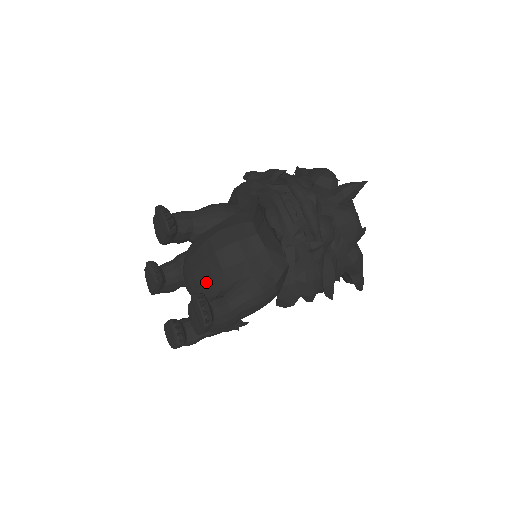
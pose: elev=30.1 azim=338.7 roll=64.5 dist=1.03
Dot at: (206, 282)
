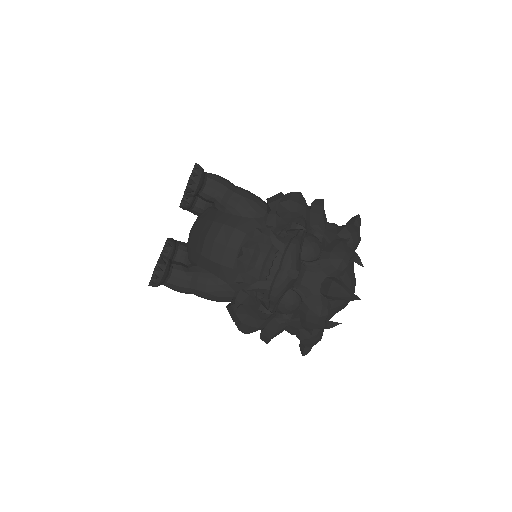
Dot at: (191, 248)
